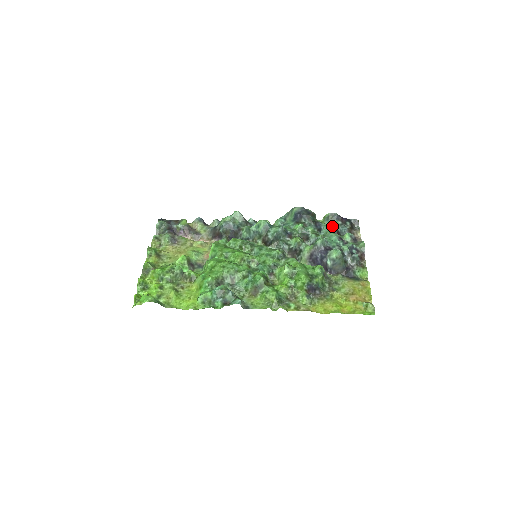
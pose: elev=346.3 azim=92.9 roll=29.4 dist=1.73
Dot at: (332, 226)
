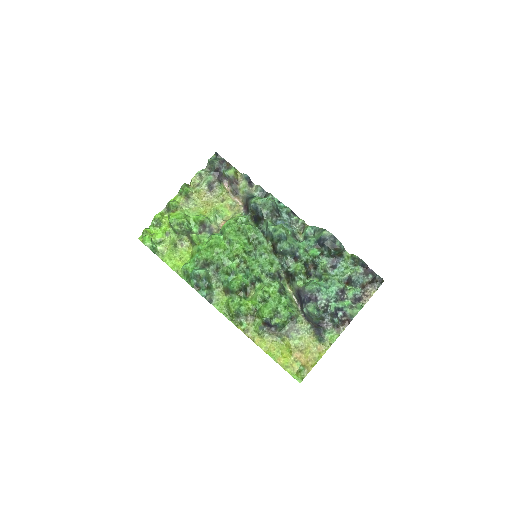
Dot at: (347, 272)
